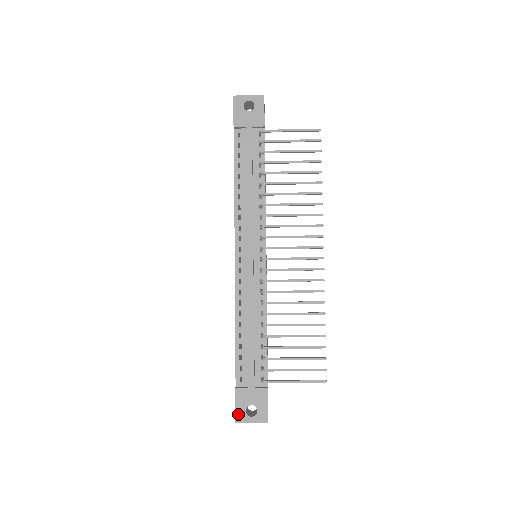
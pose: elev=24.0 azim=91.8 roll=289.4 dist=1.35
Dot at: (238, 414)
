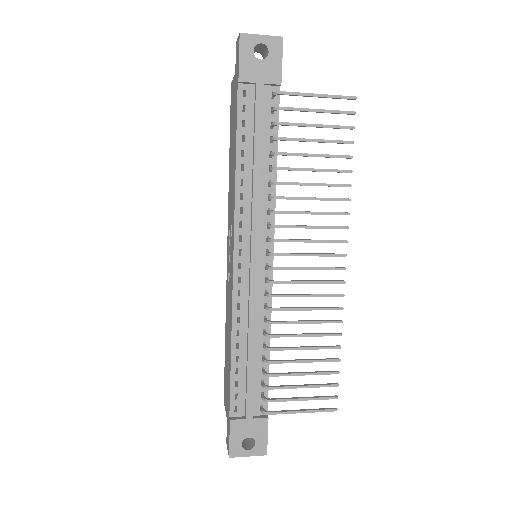
Dot at: (232, 448)
